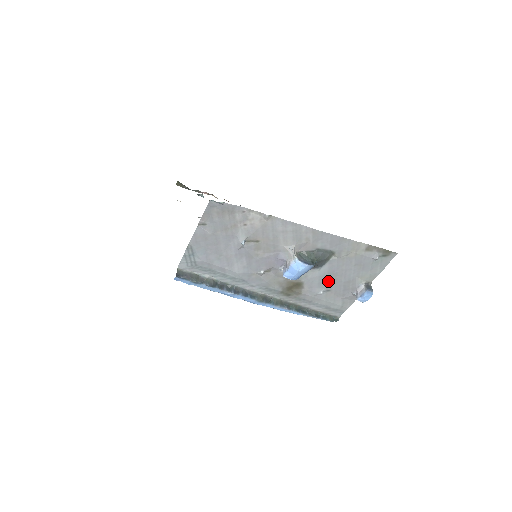
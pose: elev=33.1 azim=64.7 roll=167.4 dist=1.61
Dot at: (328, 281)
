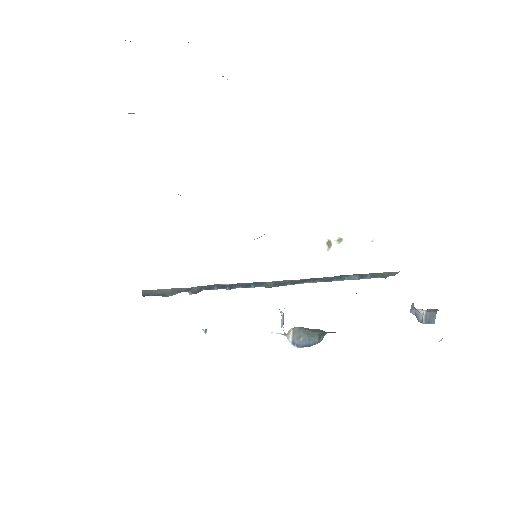
Dot at: occluded
